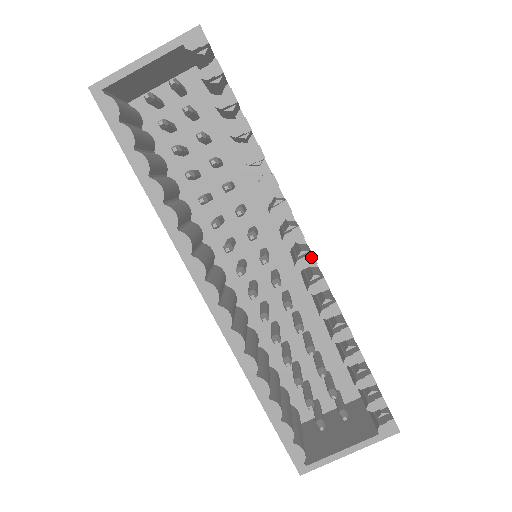
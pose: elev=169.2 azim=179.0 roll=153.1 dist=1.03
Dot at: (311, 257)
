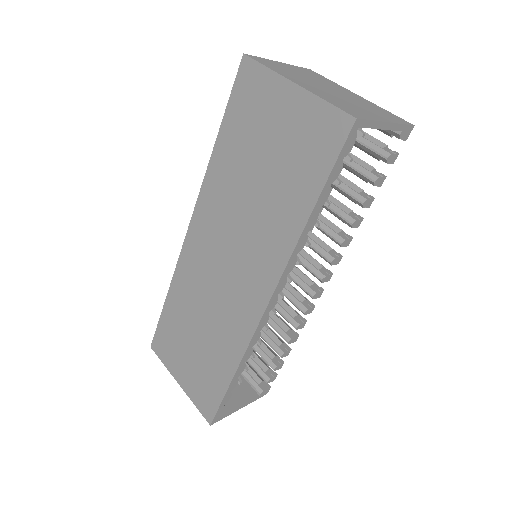
Dot at: occluded
